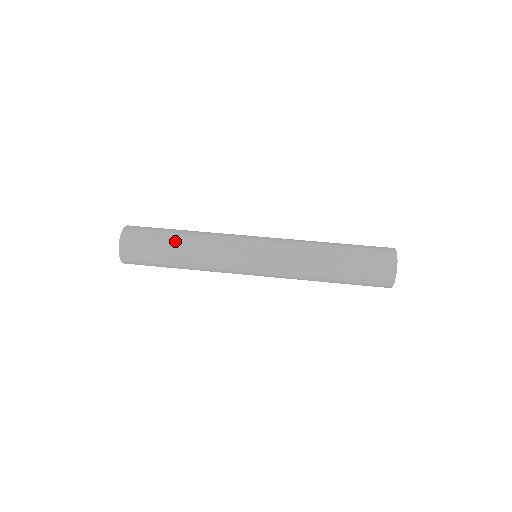
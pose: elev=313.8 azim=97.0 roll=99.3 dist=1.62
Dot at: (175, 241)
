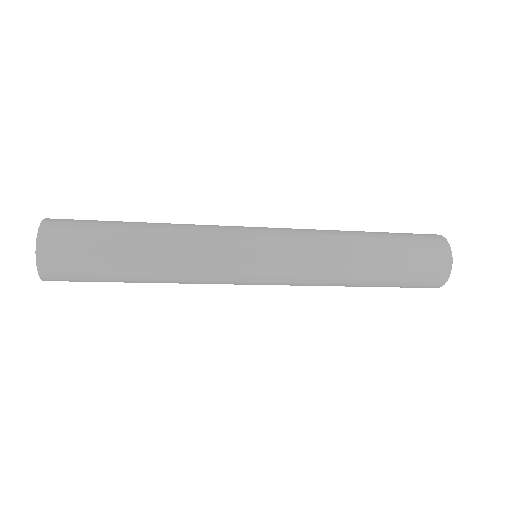
Dot at: occluded
